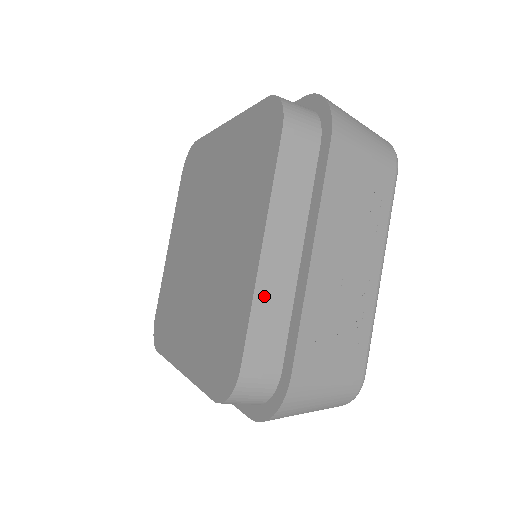
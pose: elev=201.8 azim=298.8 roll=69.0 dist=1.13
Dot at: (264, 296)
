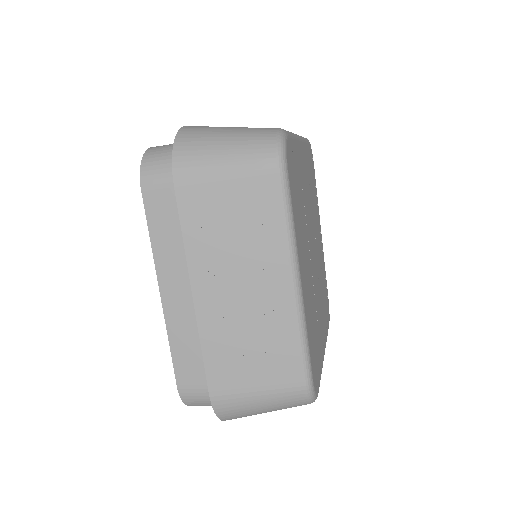
Dot at: (176, 330)
